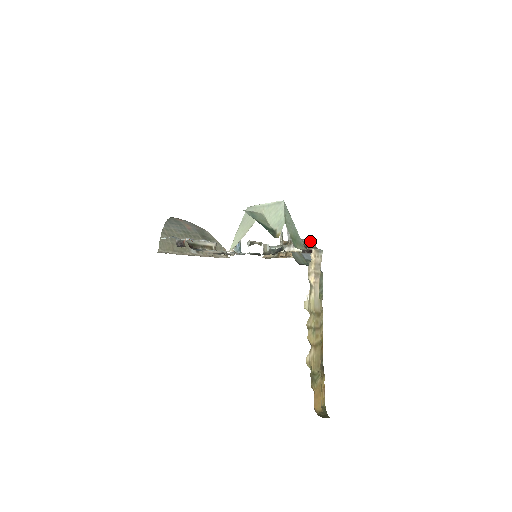
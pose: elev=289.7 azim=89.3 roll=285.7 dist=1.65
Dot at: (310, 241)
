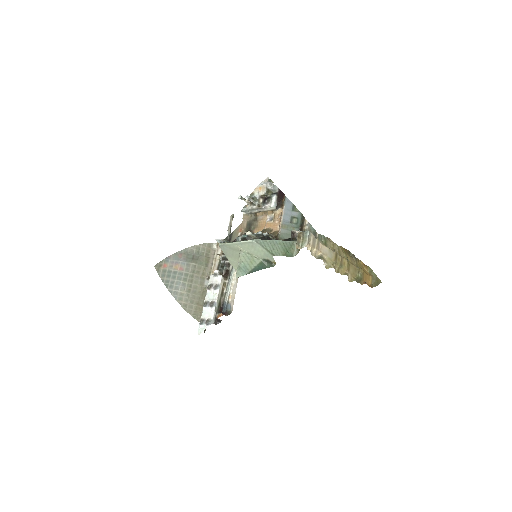
Dot at: (297, 240)
